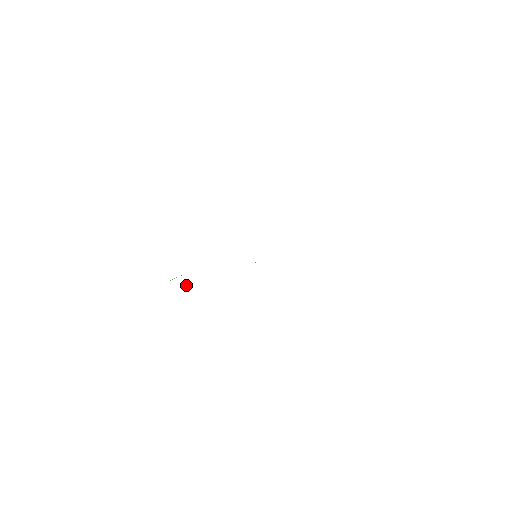
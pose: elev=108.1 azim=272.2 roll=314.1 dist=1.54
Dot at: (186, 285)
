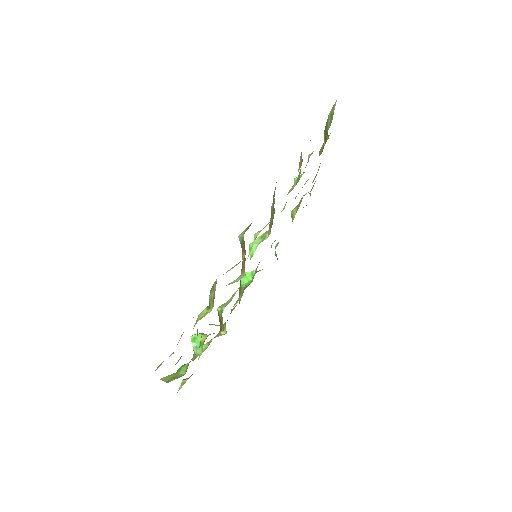
Dot at: occluded
